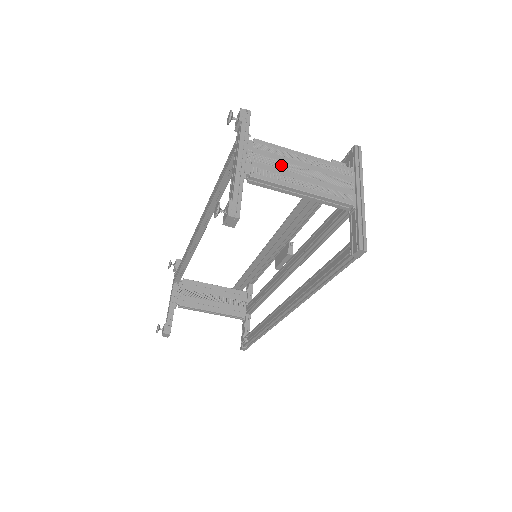
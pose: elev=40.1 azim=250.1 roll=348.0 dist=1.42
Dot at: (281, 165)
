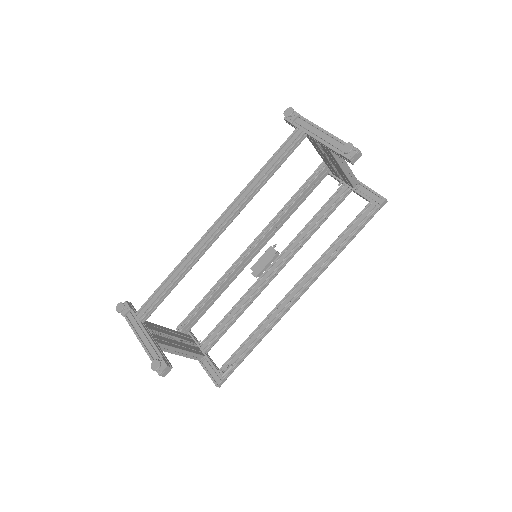
Dot at: occluded
